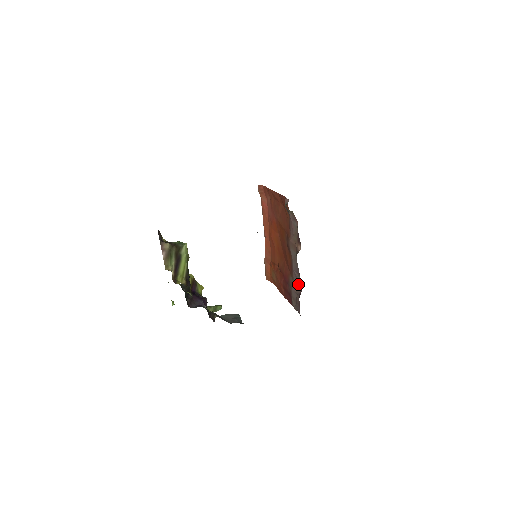
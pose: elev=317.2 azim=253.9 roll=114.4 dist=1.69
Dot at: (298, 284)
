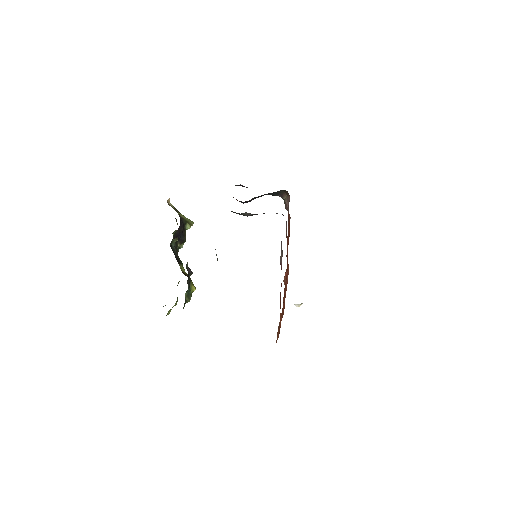
Dot at: occluded
